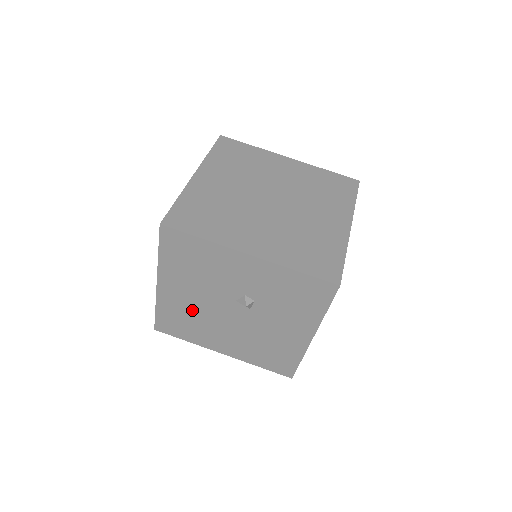
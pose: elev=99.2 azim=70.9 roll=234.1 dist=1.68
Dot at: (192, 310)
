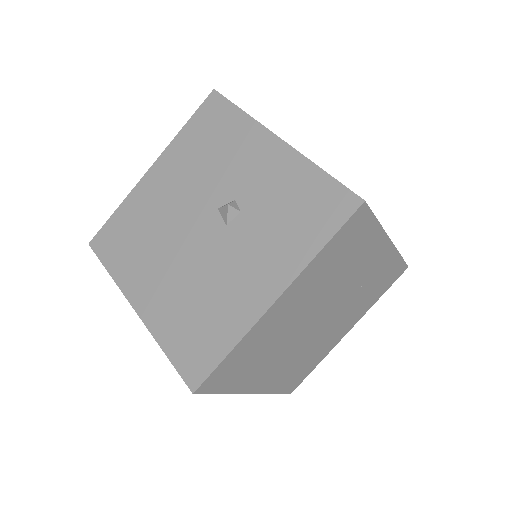
Dot at: (156, 217)
